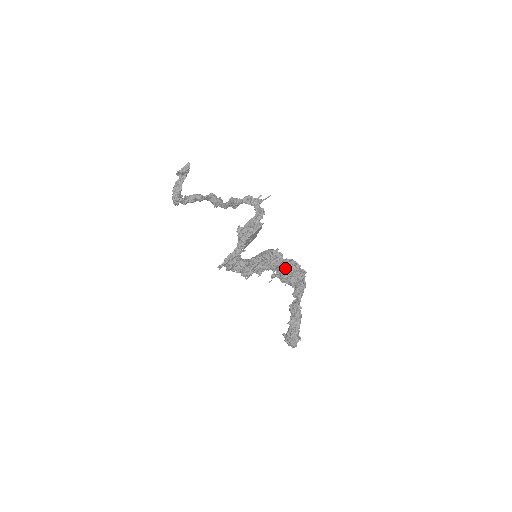
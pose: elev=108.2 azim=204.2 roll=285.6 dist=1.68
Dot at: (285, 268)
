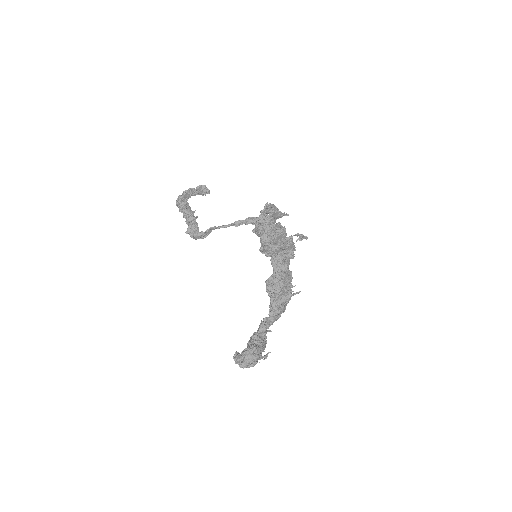
Dot at: (287, 272)
